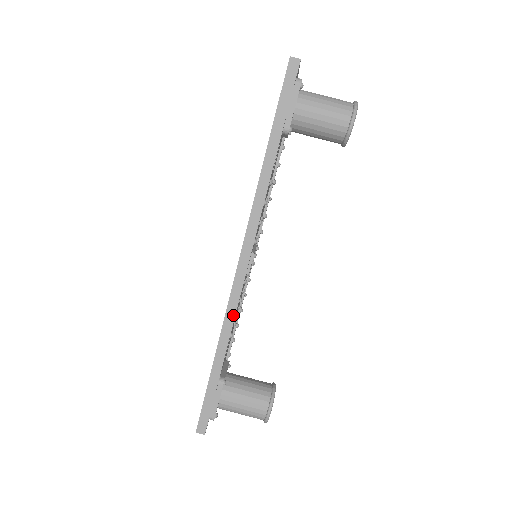
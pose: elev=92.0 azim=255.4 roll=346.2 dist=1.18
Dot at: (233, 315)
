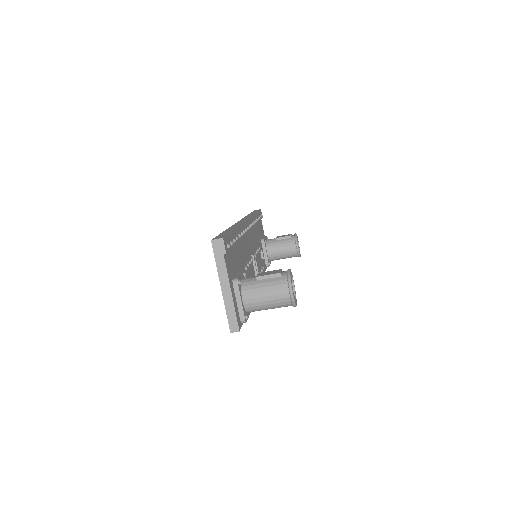
Dot at: occluded
